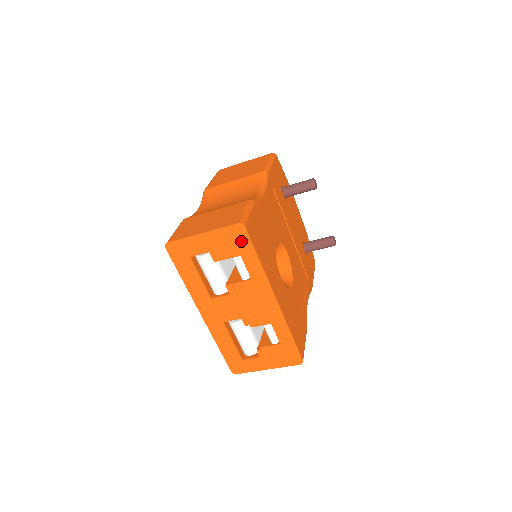
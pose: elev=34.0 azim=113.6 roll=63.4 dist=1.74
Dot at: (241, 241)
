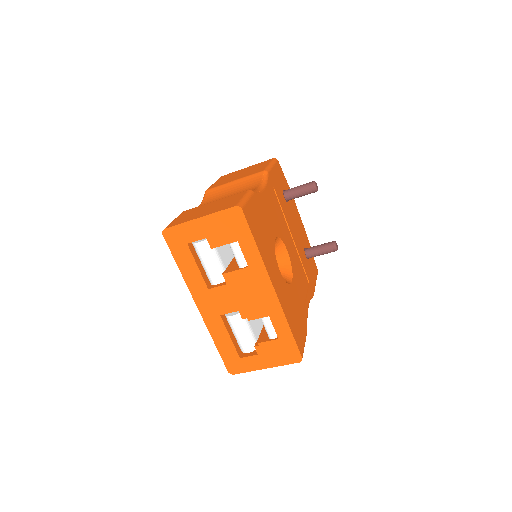
Dot at: (238, 225)
